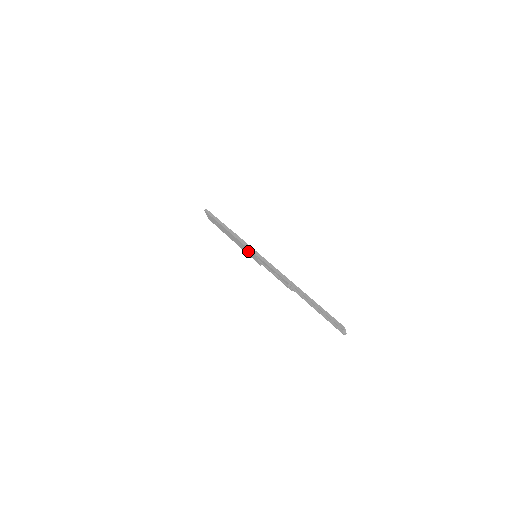
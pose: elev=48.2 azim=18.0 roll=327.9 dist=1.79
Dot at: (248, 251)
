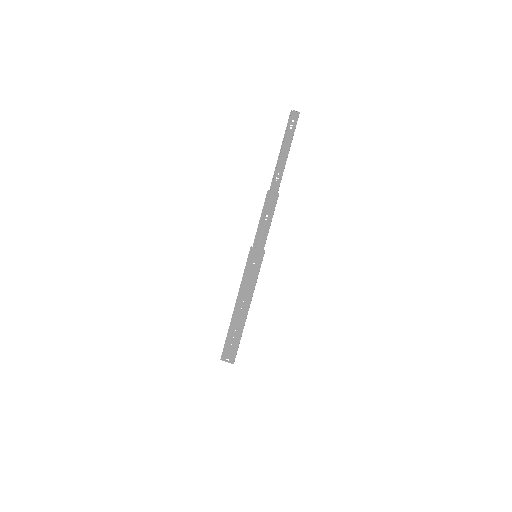
Dot at: (251, 268)
